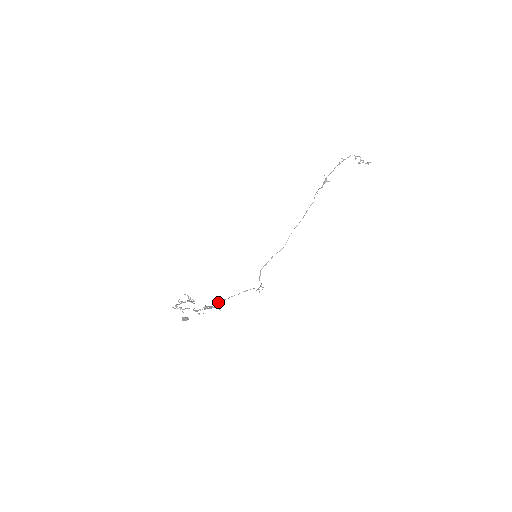
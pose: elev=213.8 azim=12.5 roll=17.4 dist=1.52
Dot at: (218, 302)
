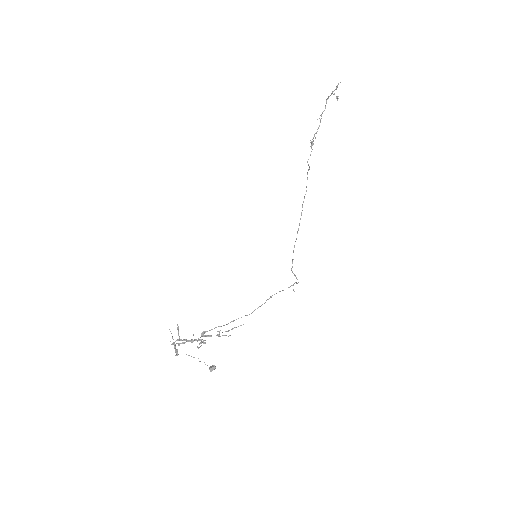
Dot at: occluded
